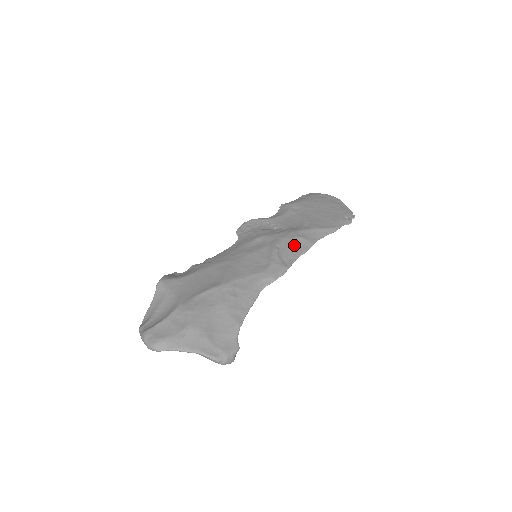
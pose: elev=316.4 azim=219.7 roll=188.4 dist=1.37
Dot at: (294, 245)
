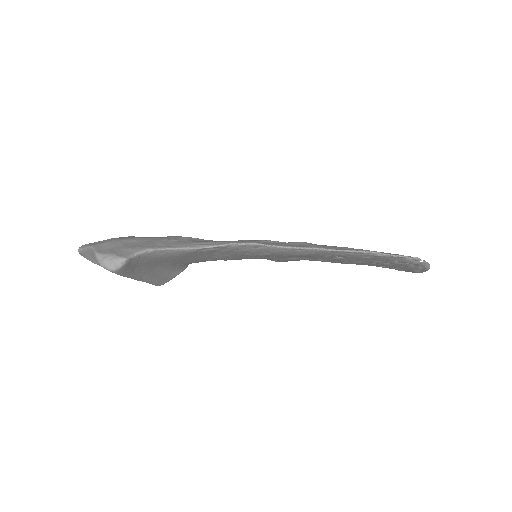
Dot at: (293, 243)
